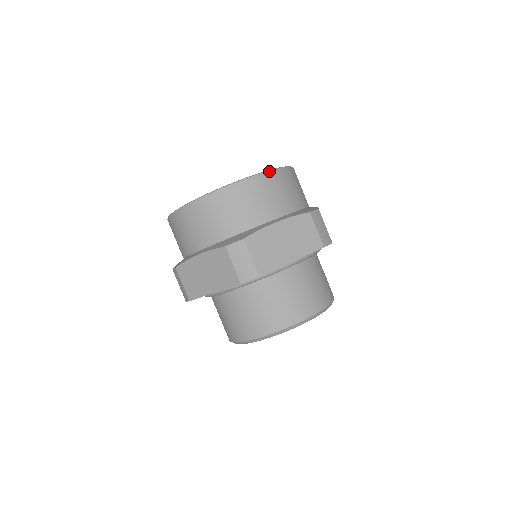
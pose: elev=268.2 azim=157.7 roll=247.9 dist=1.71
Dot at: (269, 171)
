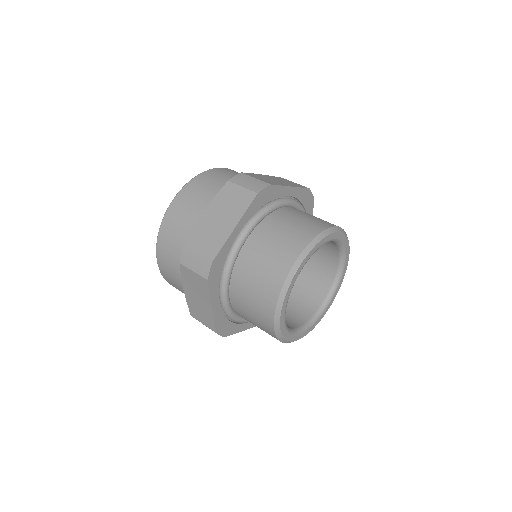
Dot at: (185, 185)
